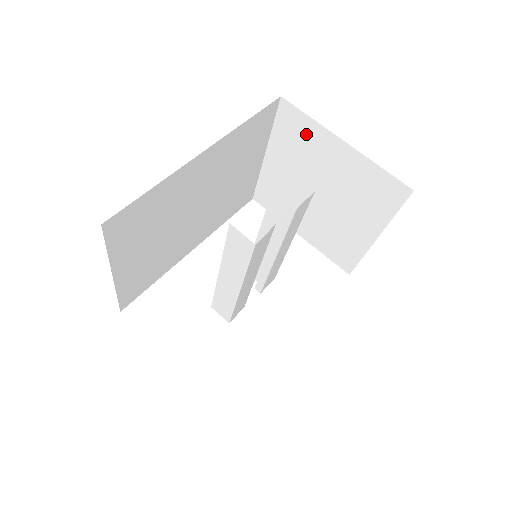
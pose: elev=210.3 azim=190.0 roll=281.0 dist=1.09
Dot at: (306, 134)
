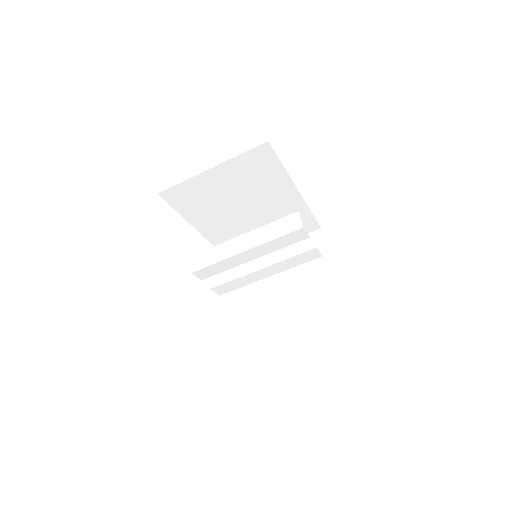
Dot at: occluded
